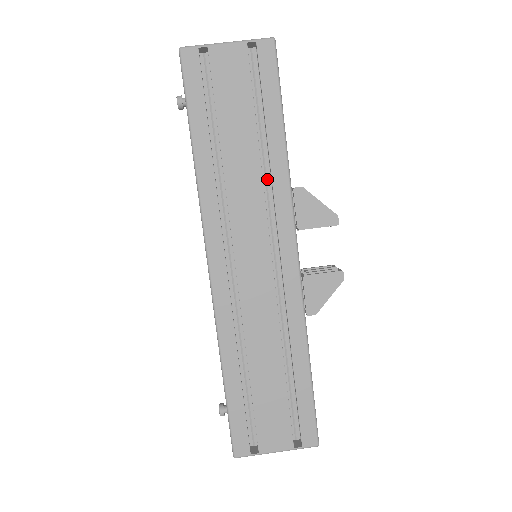
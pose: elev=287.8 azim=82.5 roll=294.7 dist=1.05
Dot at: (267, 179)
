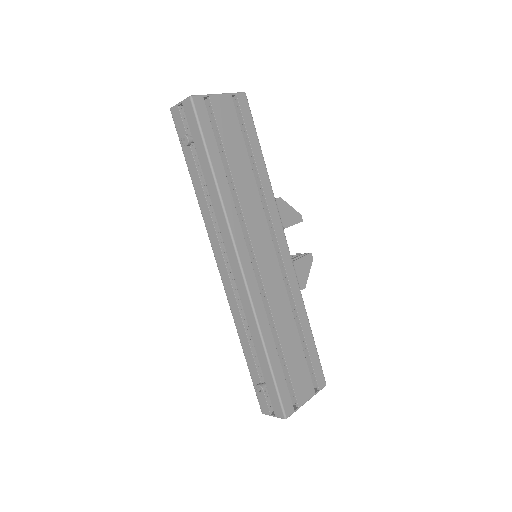
Dot at: occluded
